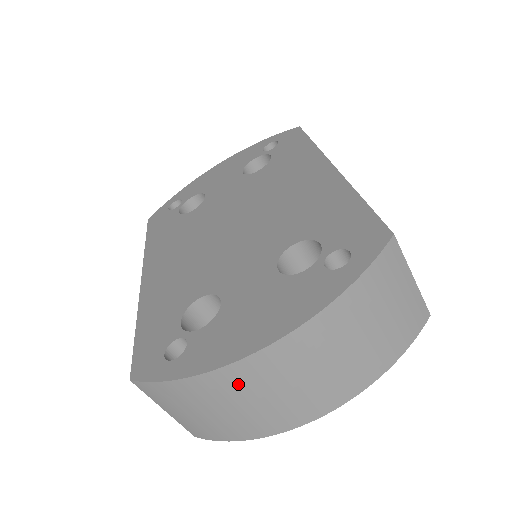
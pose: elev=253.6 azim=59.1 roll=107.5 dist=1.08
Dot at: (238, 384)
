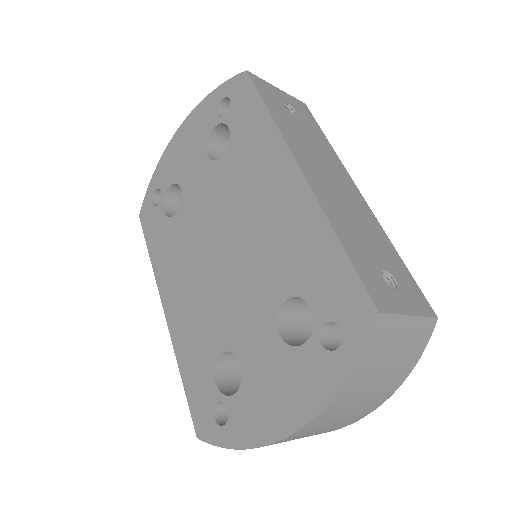
Dot at: (281, 442)
